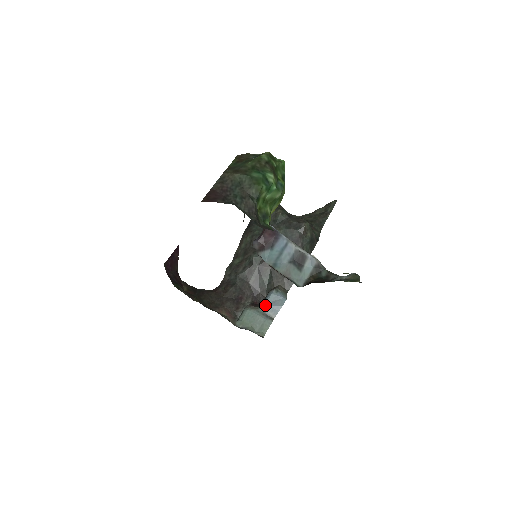
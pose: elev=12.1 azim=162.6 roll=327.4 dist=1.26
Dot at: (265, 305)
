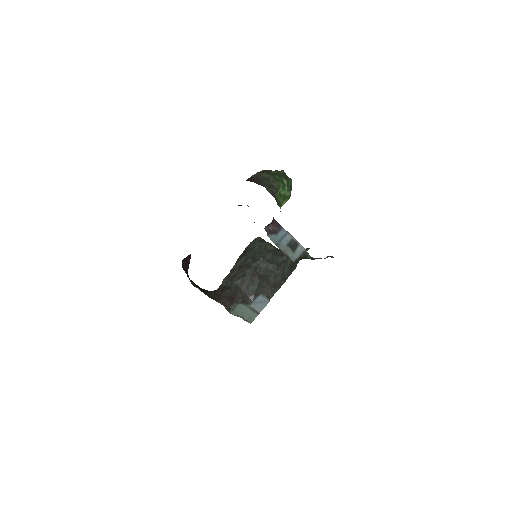
Dot at: (253, 303)
